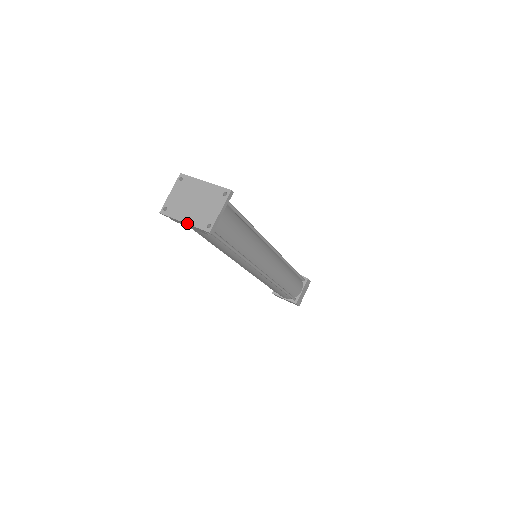
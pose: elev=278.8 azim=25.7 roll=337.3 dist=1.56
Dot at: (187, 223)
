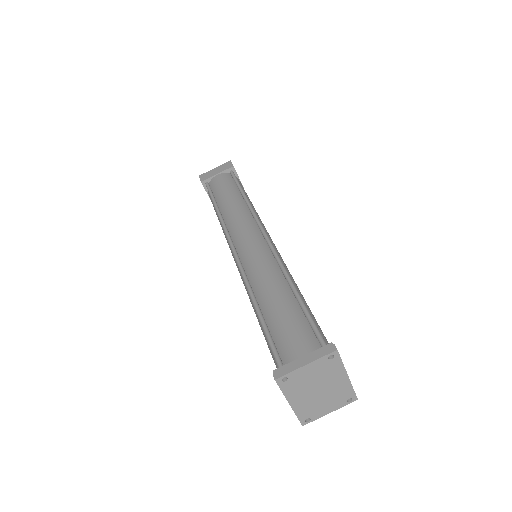
Dot at: (292, 407)
